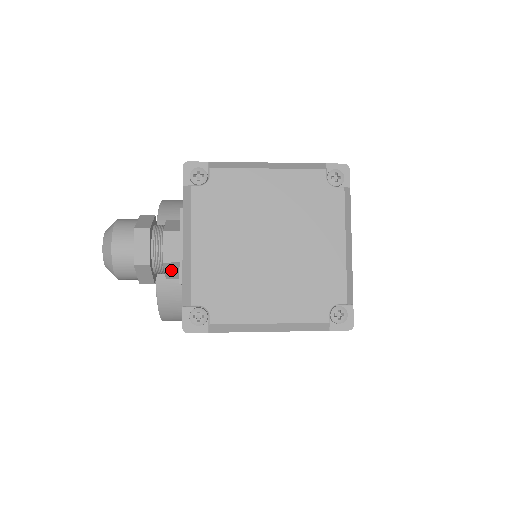
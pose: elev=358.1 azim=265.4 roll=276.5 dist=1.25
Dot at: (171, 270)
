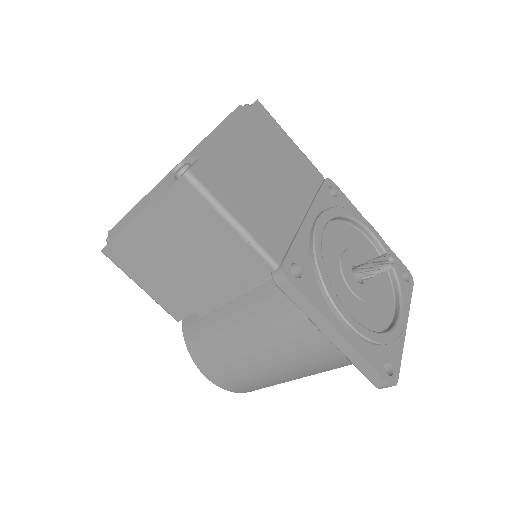
Dot at: occluded
